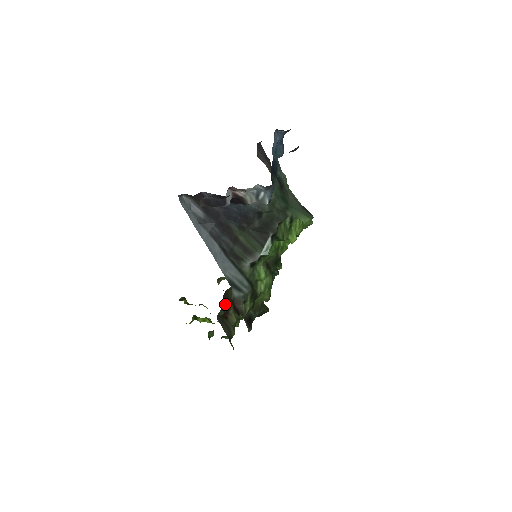
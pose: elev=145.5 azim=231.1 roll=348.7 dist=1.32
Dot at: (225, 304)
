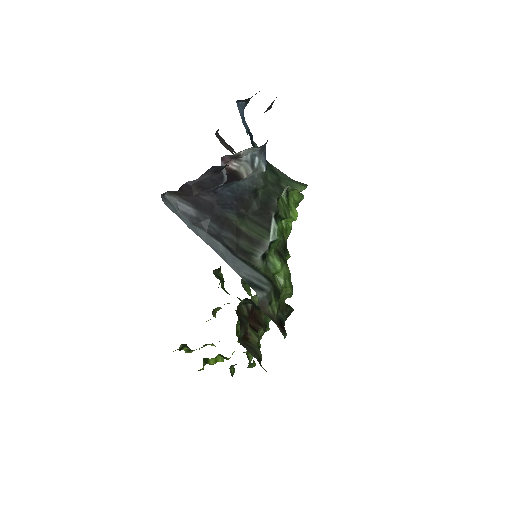
Dot at: (242, 322)
